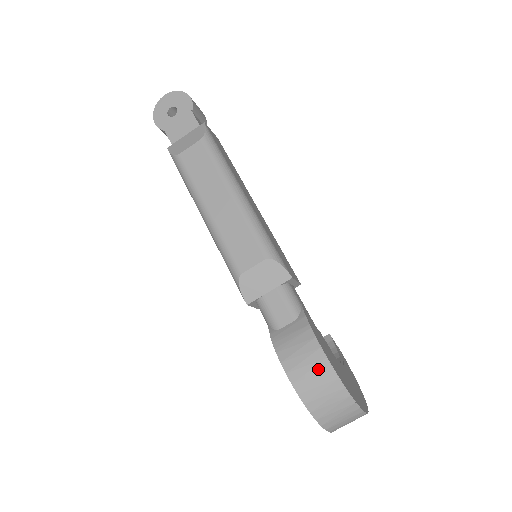
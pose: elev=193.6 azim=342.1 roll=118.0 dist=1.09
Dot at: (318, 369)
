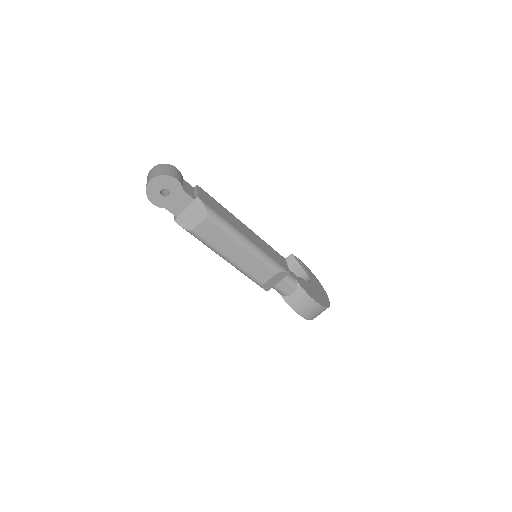
Dot at: (315, 309)
